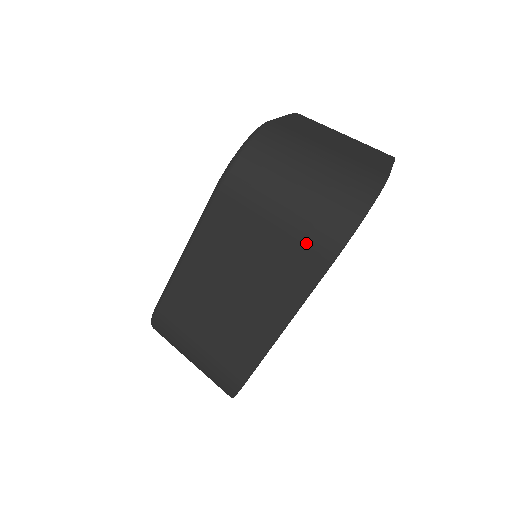
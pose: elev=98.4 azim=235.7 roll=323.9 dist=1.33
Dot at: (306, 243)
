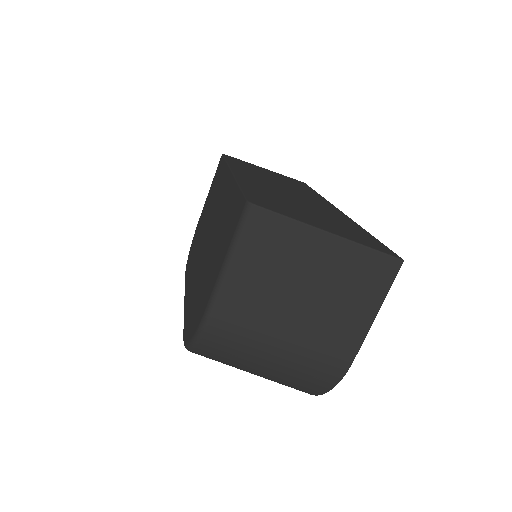
Dot at: occluded
